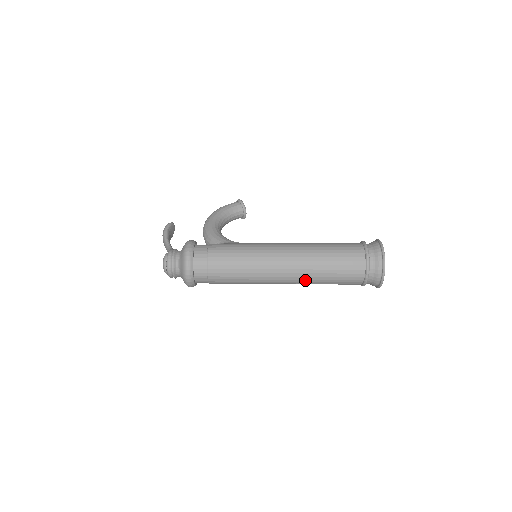
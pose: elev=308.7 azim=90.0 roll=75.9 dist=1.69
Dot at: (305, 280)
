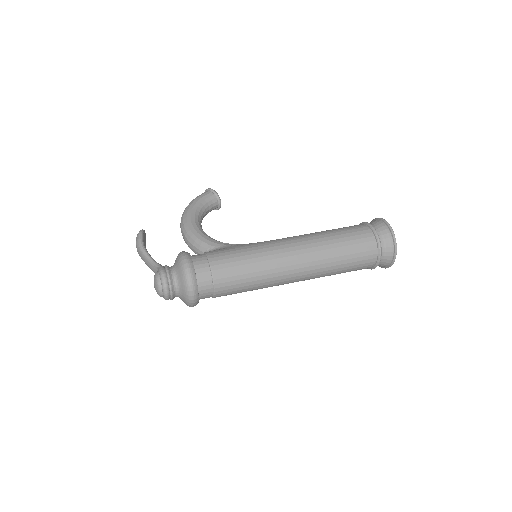
Dot at: (318, 275)
